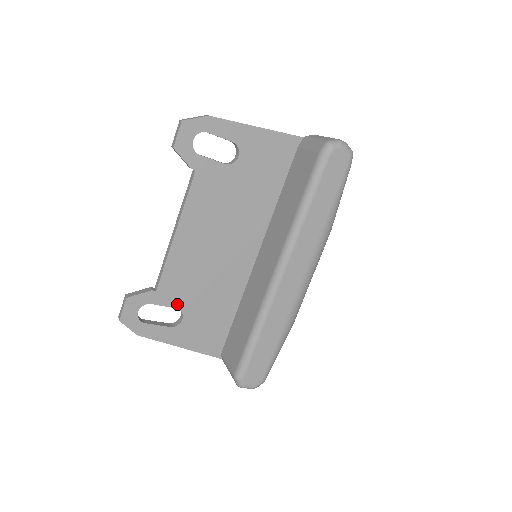
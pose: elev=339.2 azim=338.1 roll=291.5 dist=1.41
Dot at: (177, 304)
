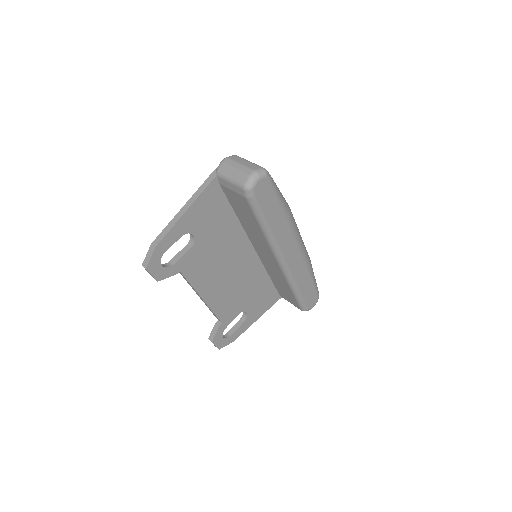
Dot at: (237, 313)
